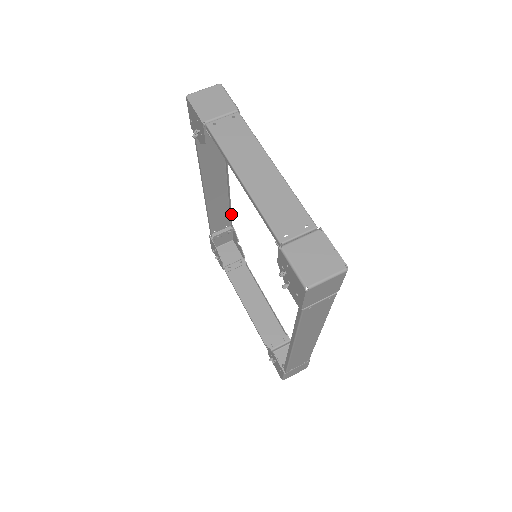
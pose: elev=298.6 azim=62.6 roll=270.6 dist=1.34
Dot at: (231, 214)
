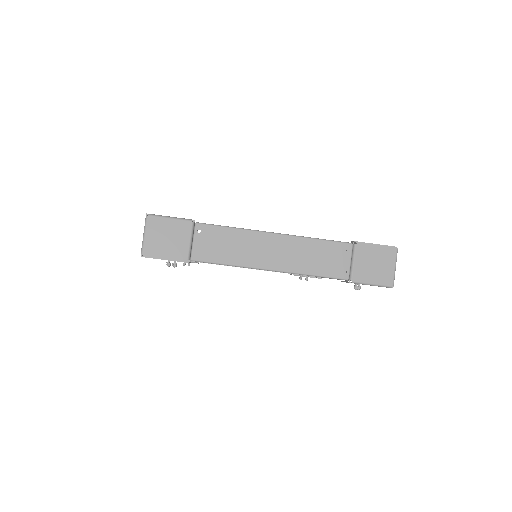
Dot at: occluded
